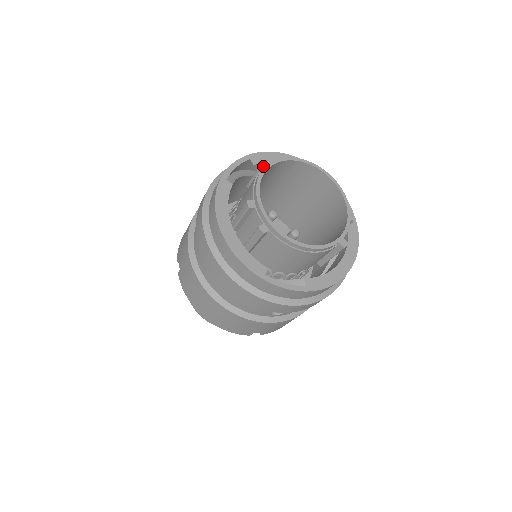
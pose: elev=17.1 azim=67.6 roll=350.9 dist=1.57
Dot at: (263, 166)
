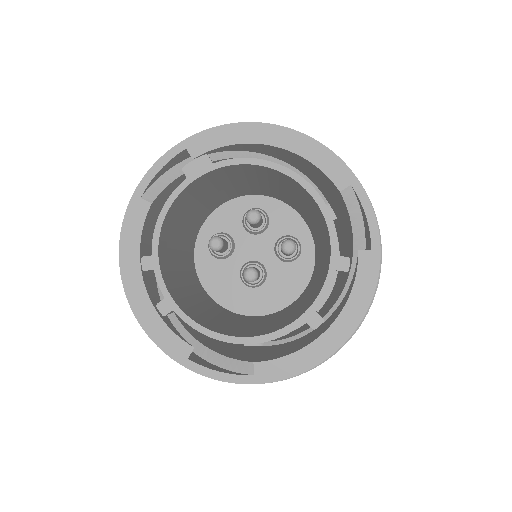
Dot at: (186, 176)
